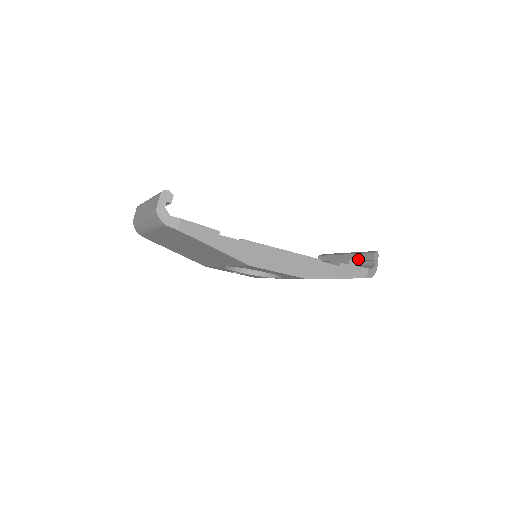
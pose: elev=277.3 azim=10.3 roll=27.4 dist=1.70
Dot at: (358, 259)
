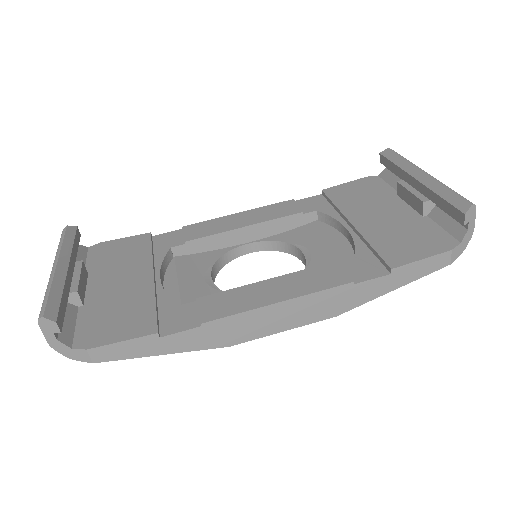
Dot at: (438, 205)
